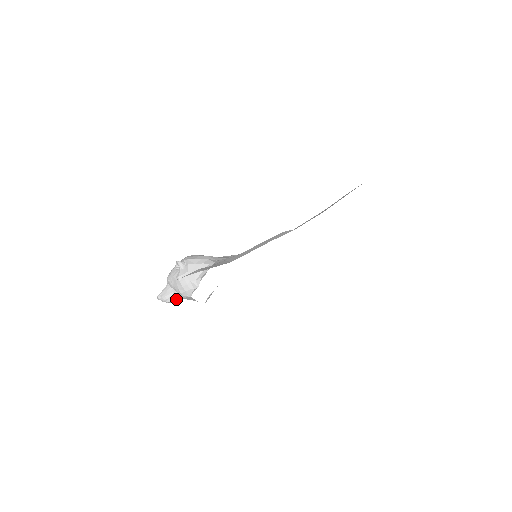
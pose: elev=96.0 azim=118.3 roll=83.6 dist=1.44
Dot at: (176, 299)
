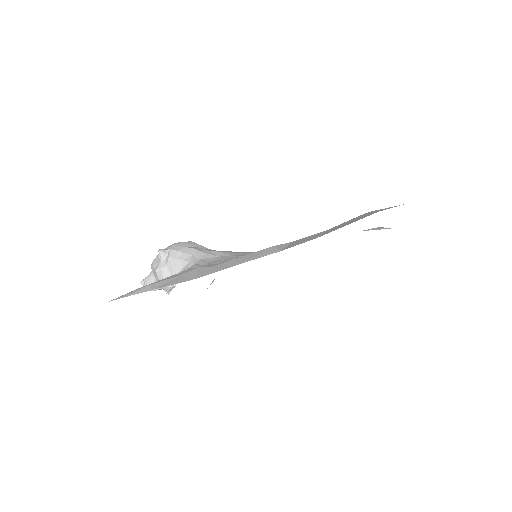
Dot at: (160, 289)
